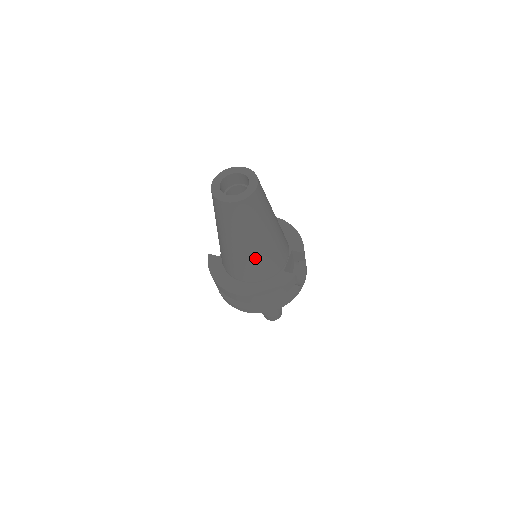
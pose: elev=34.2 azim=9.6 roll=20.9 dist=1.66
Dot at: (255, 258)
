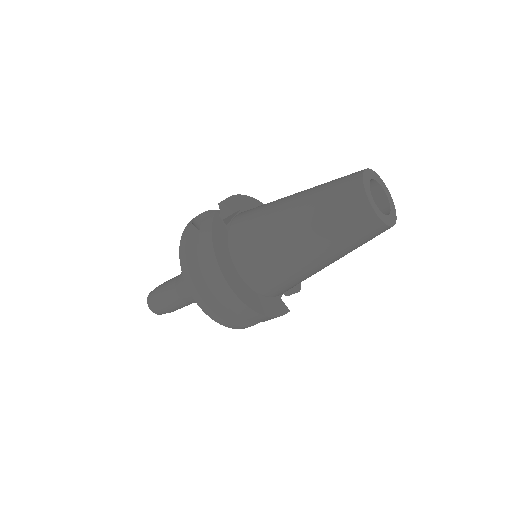
Dot at: (297, 273)
